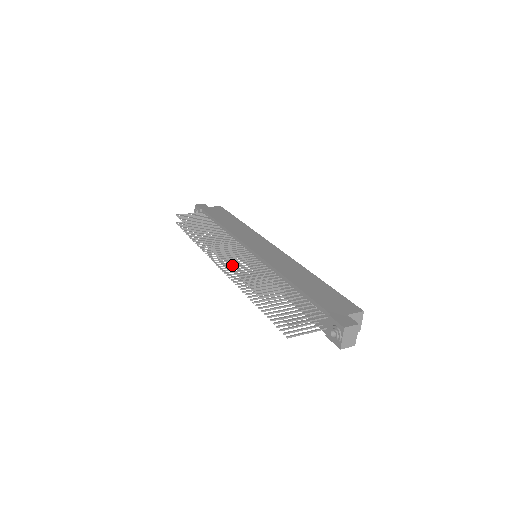
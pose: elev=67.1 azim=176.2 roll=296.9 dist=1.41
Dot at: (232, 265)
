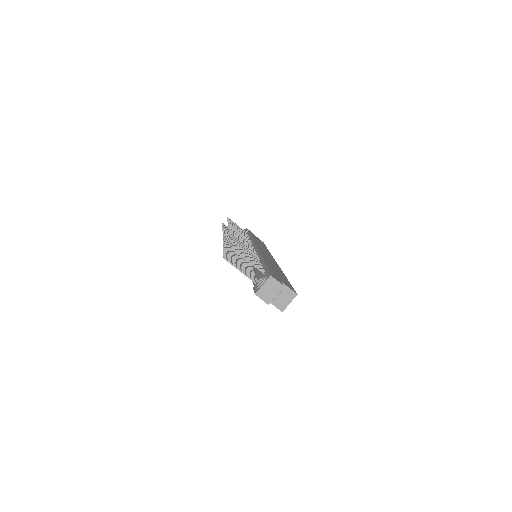
Dot at: occluded
